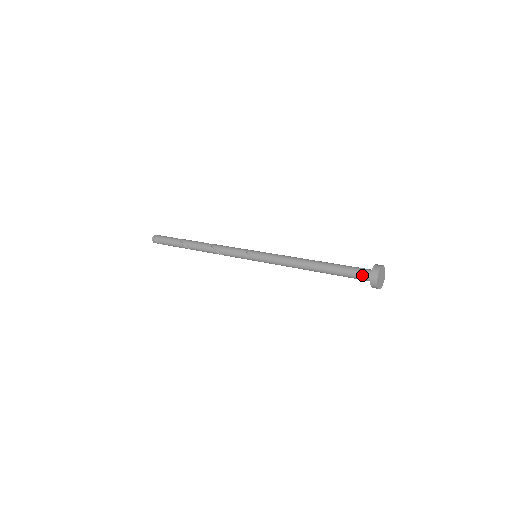
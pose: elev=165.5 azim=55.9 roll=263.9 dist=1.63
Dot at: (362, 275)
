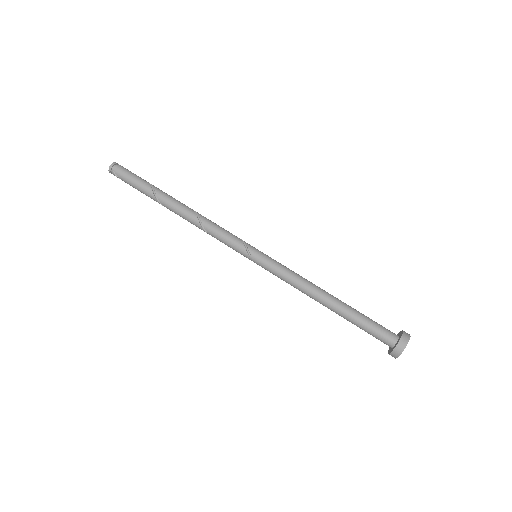
Dot at: (384, 338)
